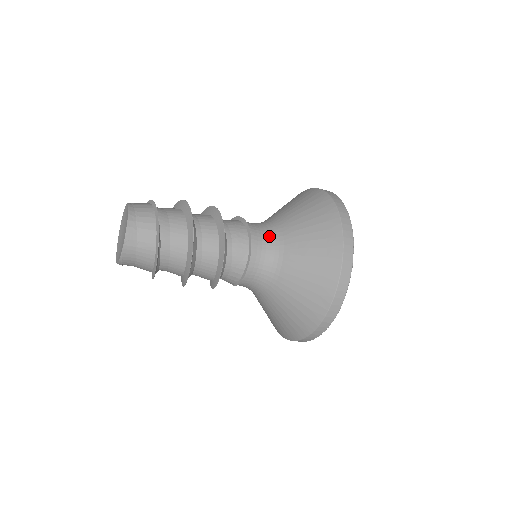
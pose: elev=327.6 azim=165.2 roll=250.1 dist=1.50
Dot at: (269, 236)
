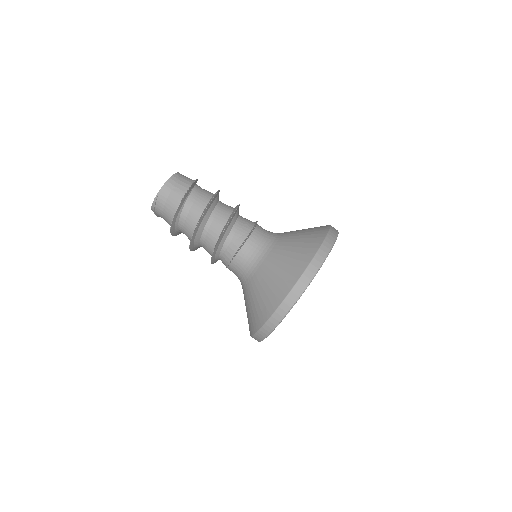
Dot at: (271, 233)
